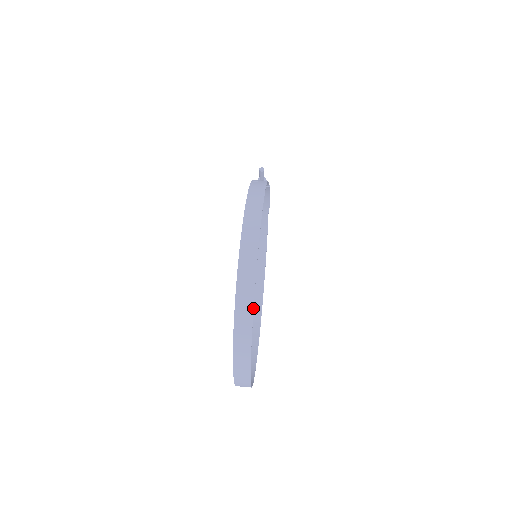
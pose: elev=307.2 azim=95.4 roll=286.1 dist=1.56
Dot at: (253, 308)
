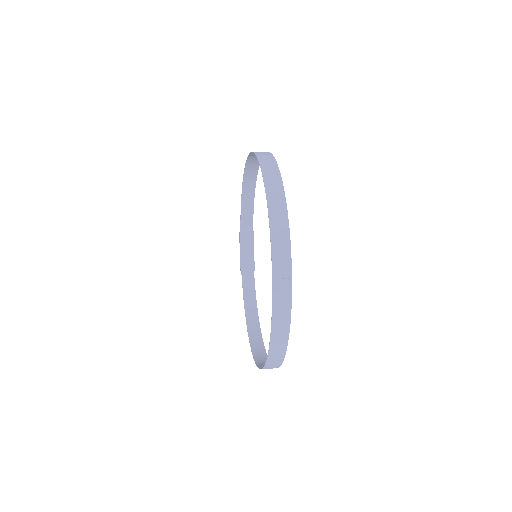
Dot at: (275, 160)
